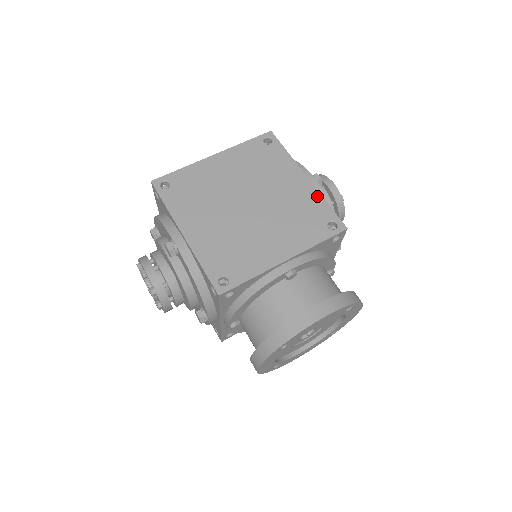
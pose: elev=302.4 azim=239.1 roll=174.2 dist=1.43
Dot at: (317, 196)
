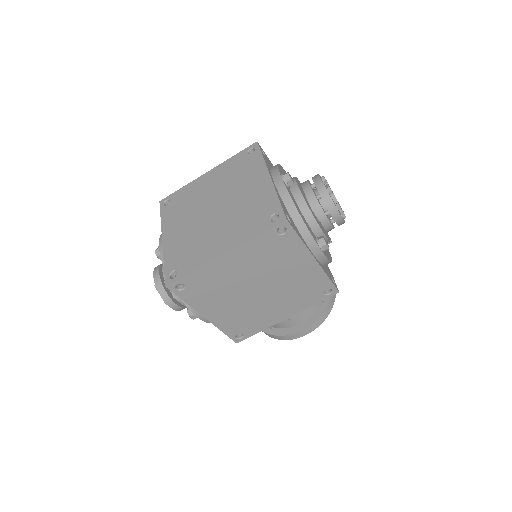
Dot at: (321, 274)
